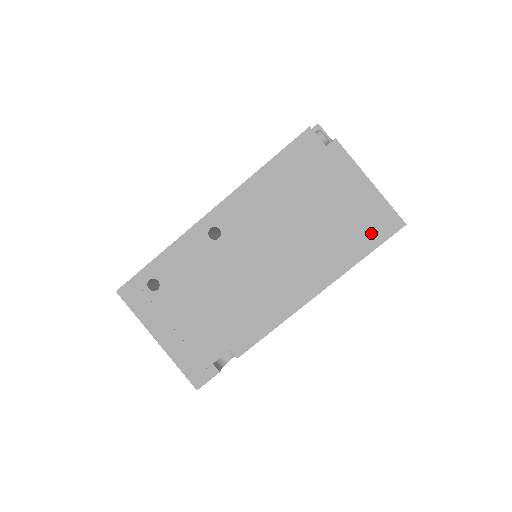
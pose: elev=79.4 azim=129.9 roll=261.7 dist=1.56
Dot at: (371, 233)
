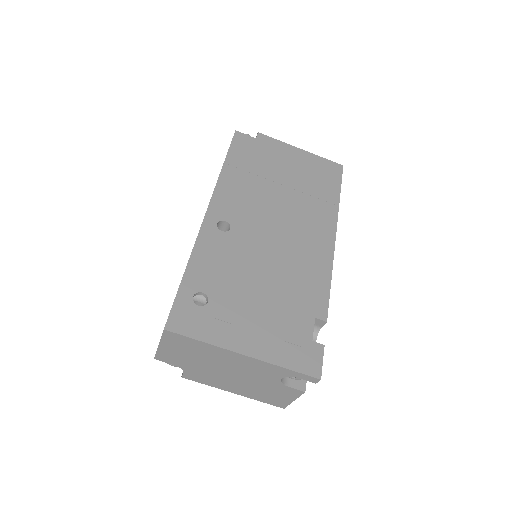
Dot at: (329, 178)
